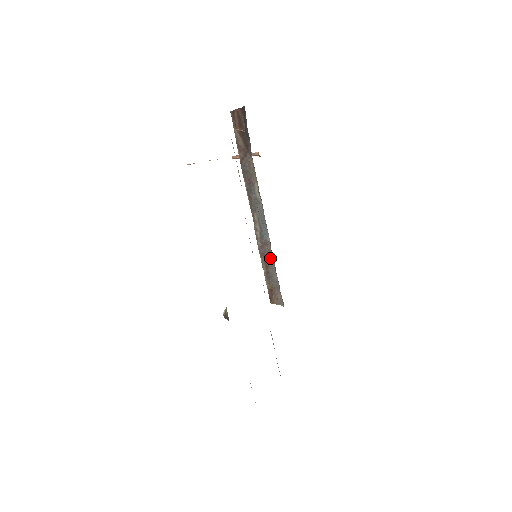
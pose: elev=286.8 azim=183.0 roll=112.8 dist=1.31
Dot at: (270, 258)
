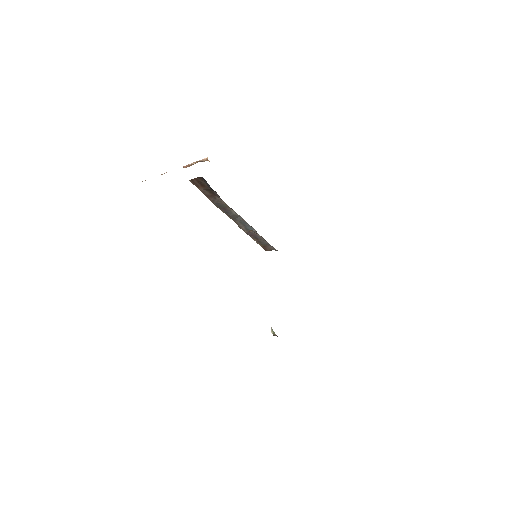
Dot at: (258, 236)
